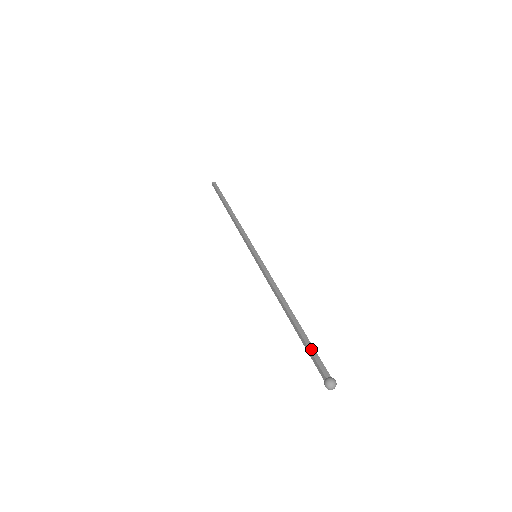
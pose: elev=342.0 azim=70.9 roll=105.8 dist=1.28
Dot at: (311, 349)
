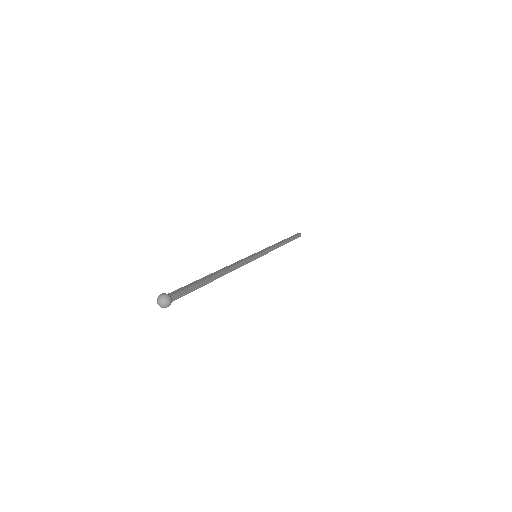
Dot at: (189, 285)
